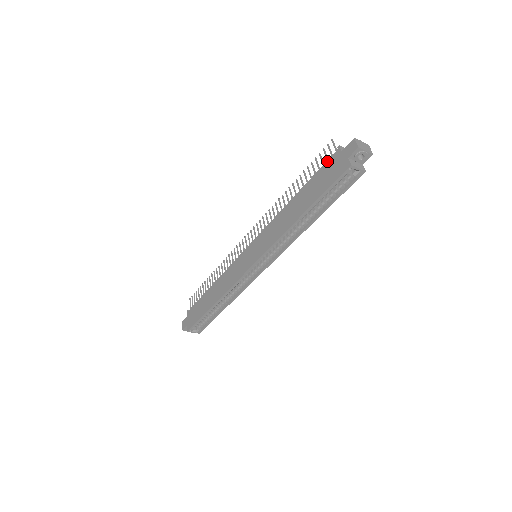
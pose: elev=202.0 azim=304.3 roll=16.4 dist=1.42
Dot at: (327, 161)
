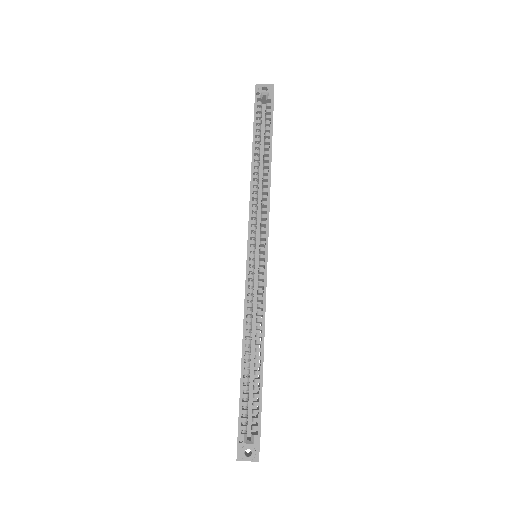
Dot at: occluded
